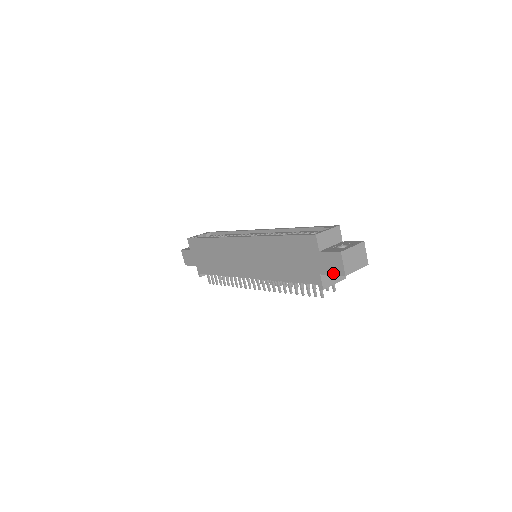
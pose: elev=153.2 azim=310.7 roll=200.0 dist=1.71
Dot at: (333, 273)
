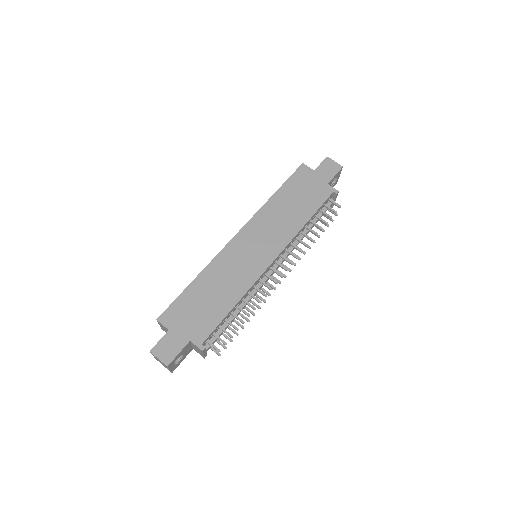
Dot at: (335, 173)
